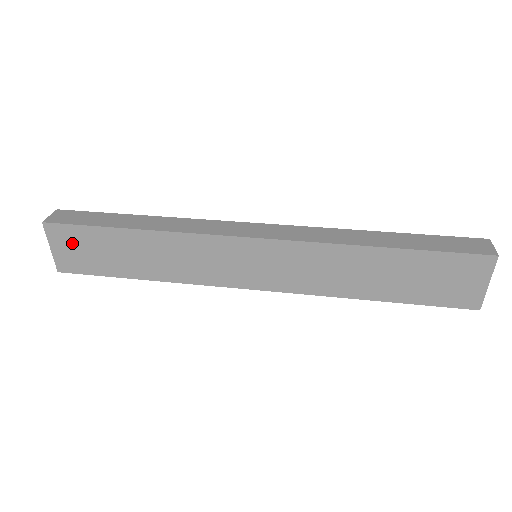
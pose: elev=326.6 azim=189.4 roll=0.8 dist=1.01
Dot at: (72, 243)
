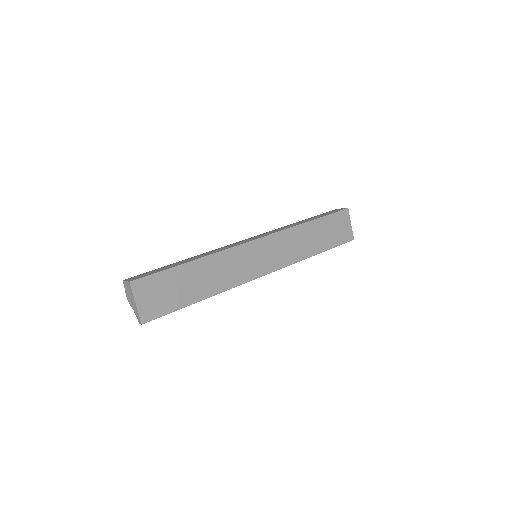
Dot at: (152, 291)
